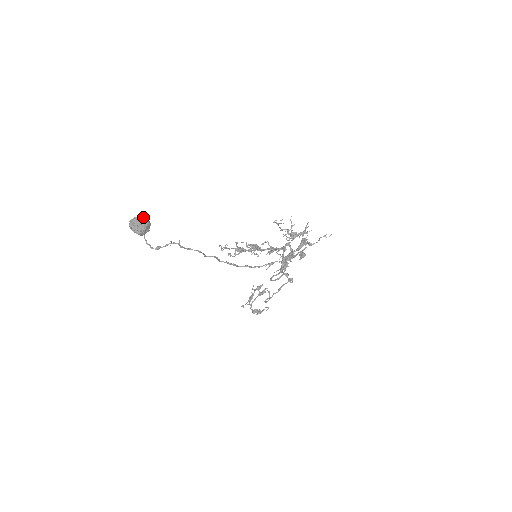
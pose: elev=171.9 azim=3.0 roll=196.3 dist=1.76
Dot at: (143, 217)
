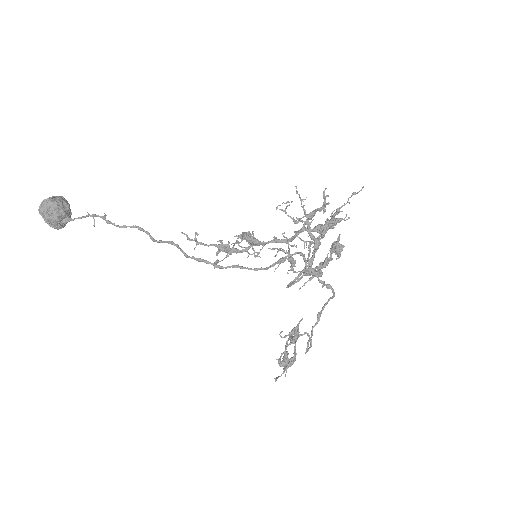
Dot at: (56, 196)
